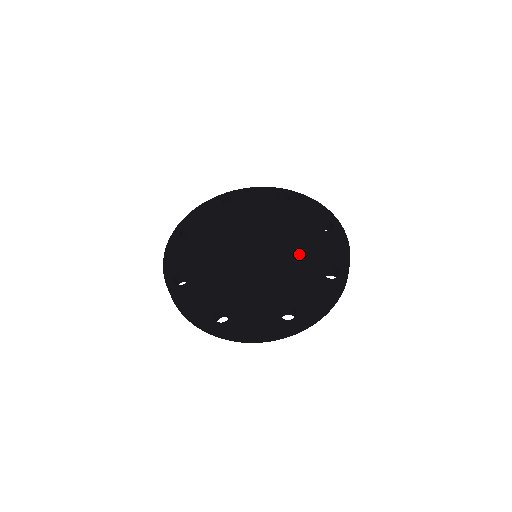
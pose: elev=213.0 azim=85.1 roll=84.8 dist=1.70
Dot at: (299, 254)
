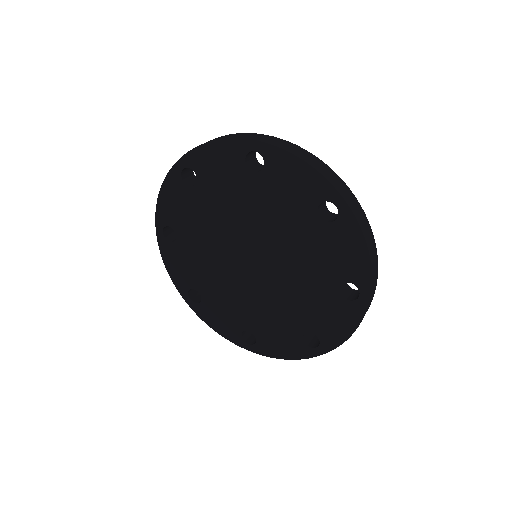
Dot at: (303, 264)
